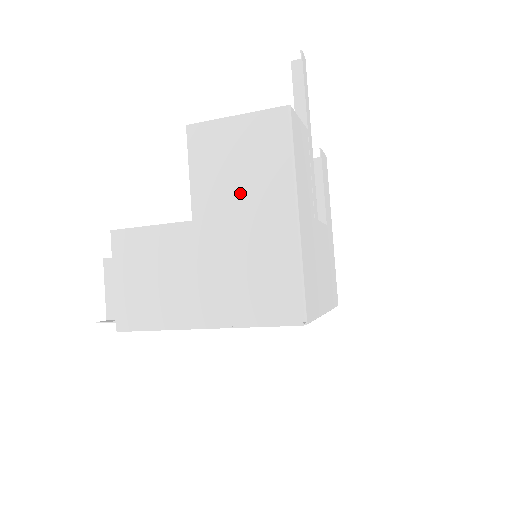
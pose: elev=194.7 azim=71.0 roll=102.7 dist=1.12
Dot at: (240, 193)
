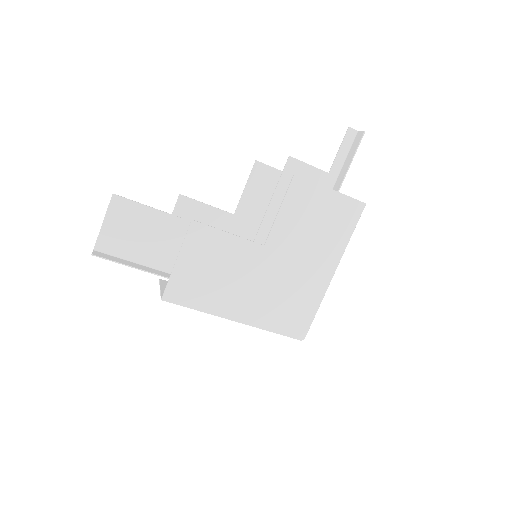
Dot at: (307, 244)
